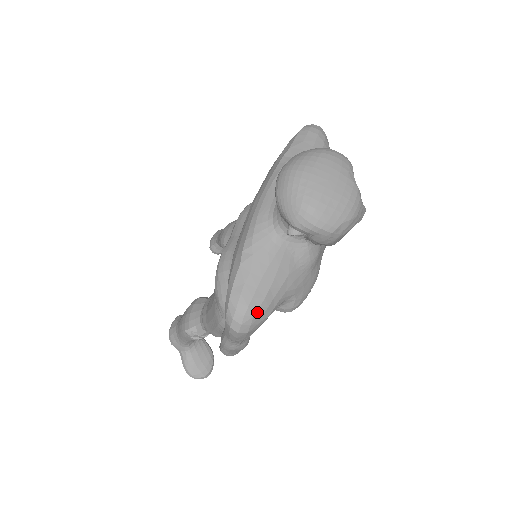
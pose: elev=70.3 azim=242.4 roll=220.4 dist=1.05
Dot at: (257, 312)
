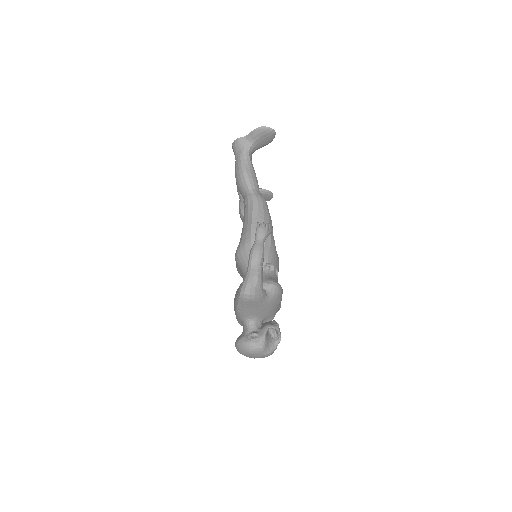
Dot at: occluded
